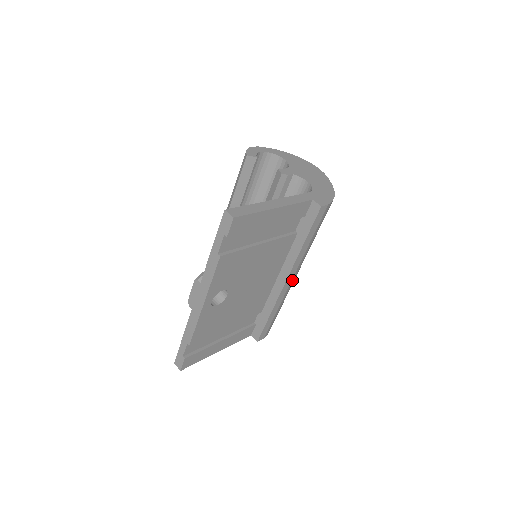
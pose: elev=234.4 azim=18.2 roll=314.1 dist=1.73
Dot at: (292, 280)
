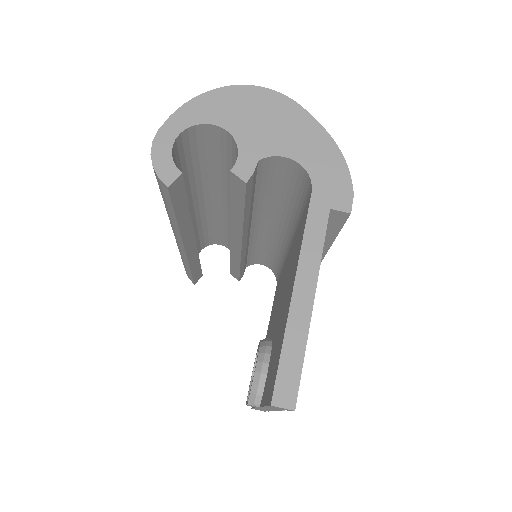
Dot at: occluded
